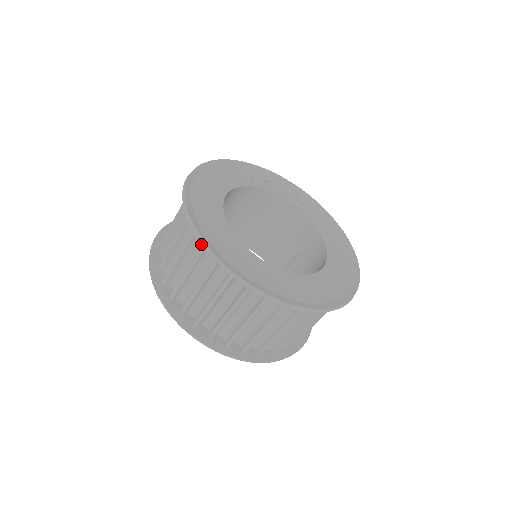
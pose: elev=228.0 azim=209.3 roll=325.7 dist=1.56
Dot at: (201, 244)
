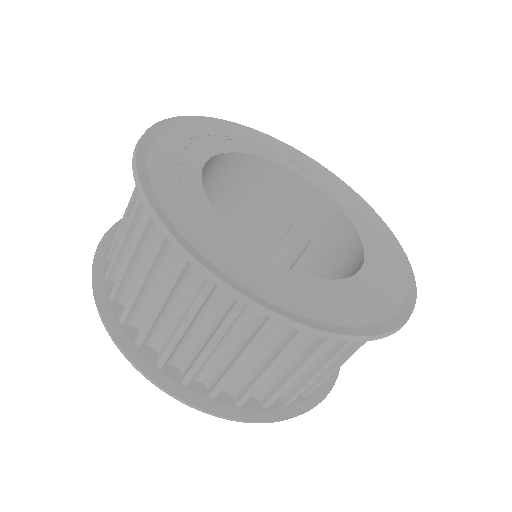
Dot at: (178, 254)
